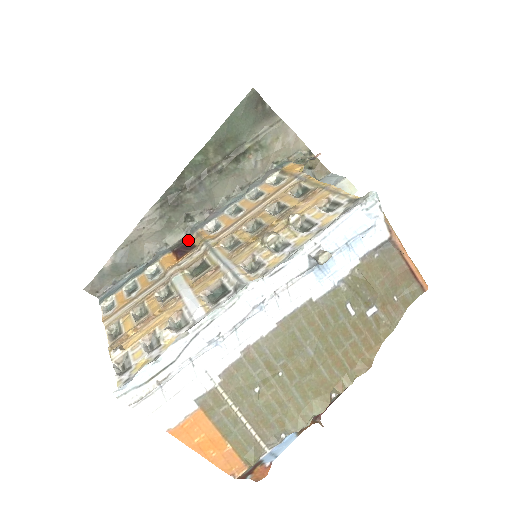
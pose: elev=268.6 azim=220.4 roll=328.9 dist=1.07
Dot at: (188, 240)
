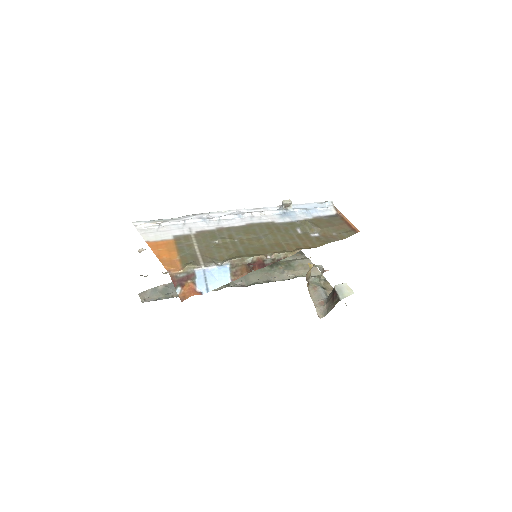
Dot at: occluded
